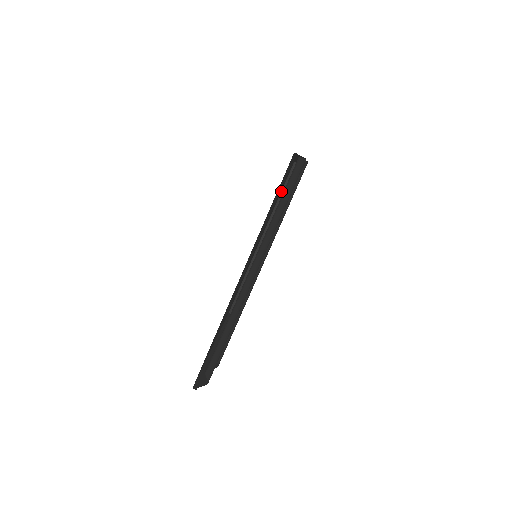
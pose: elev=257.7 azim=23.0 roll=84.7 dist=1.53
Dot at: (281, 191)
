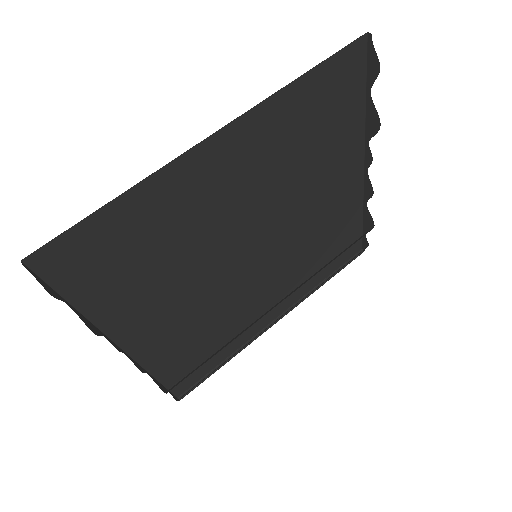
Dot at: (331, 274)
